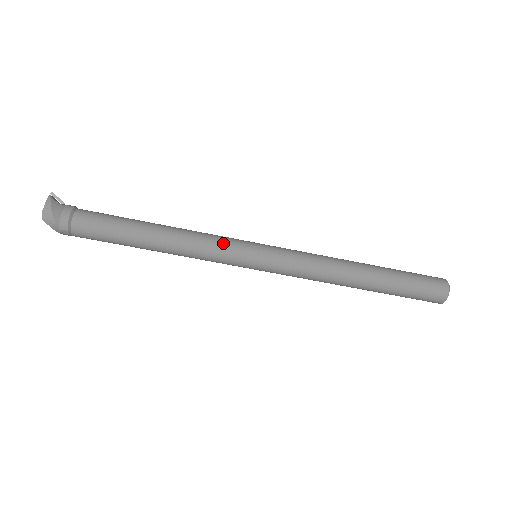
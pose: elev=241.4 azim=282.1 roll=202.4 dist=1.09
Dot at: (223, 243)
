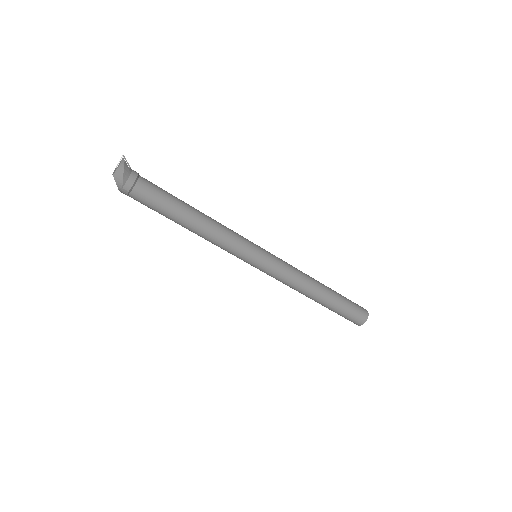
Dot at: (240, 240)
